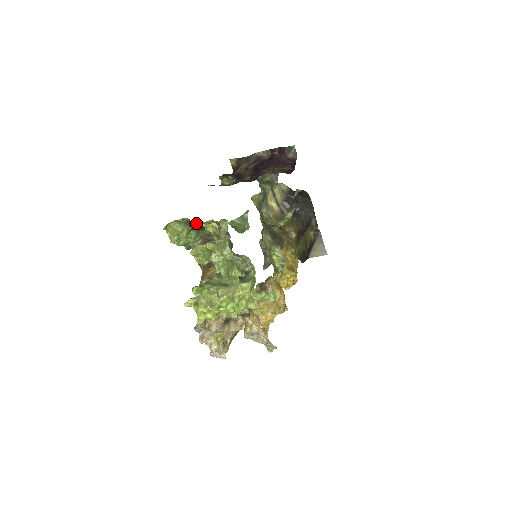
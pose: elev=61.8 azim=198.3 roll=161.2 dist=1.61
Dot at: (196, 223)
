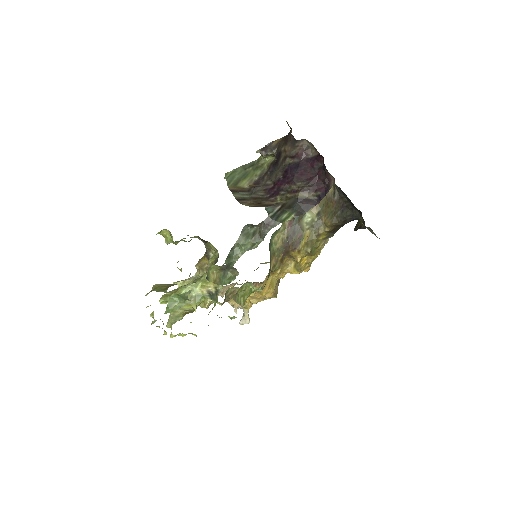
Dot at: occluded
